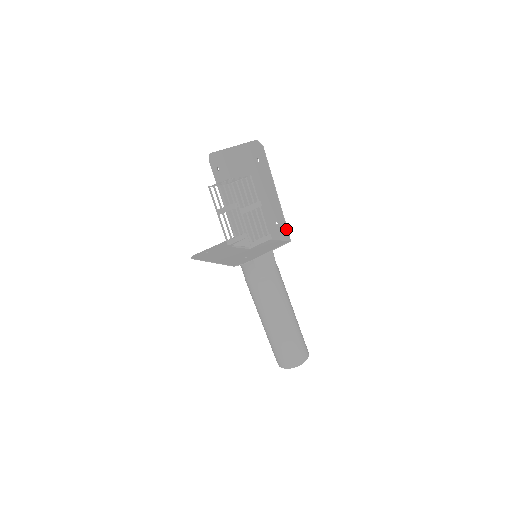
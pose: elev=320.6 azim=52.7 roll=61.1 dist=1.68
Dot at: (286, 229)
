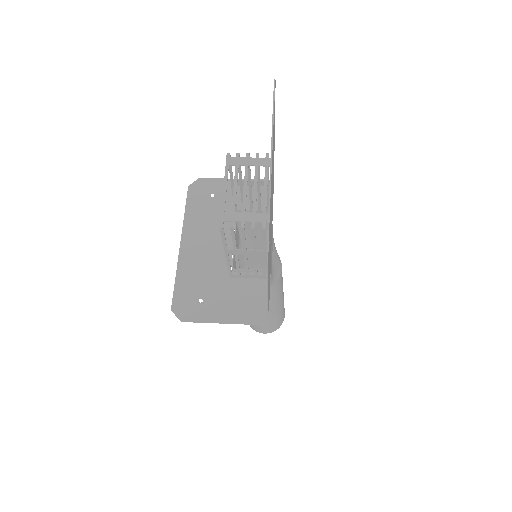
Dot at: (267, 317)
